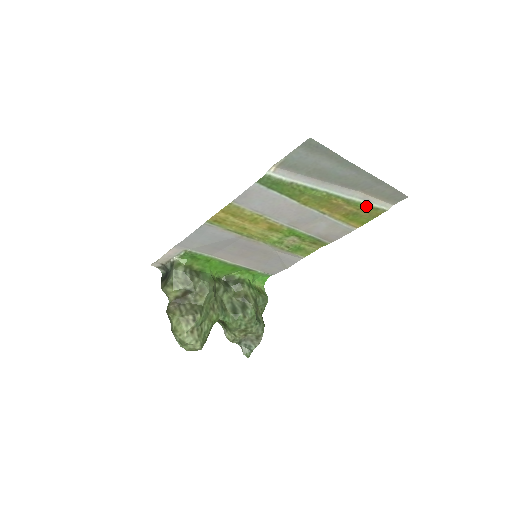
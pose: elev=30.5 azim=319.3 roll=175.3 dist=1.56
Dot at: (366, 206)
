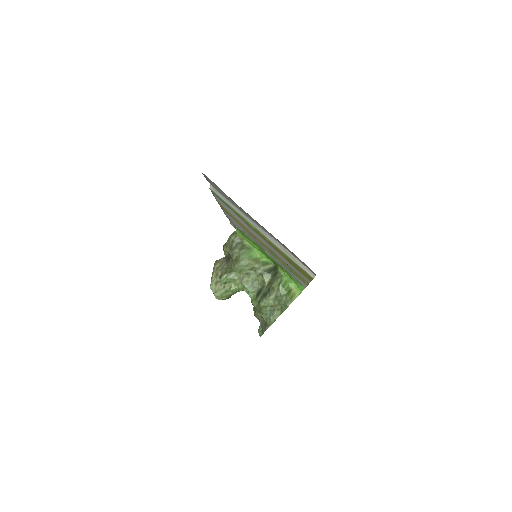
Dot at: (293, 261)
